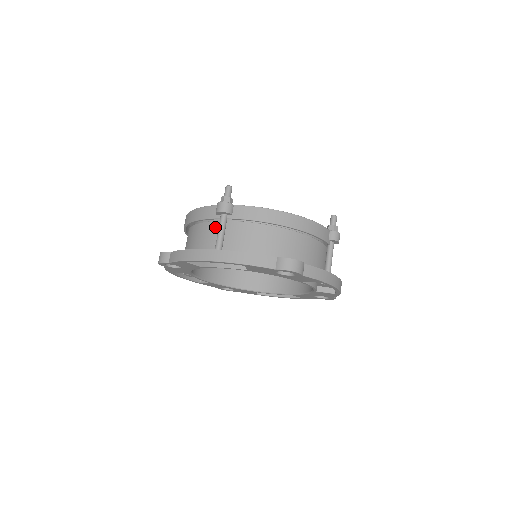
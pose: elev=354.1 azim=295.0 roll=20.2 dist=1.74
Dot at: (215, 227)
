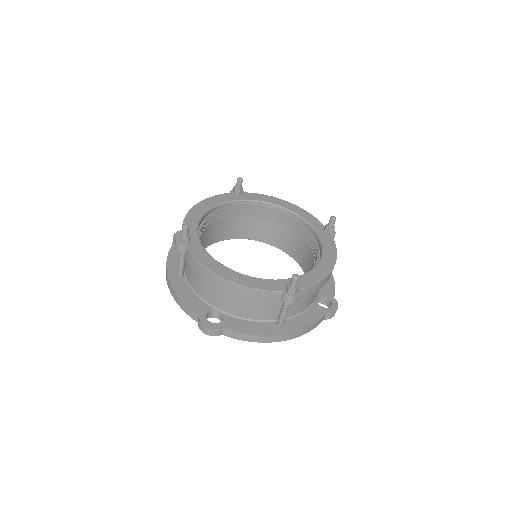
Dot at: occluded
